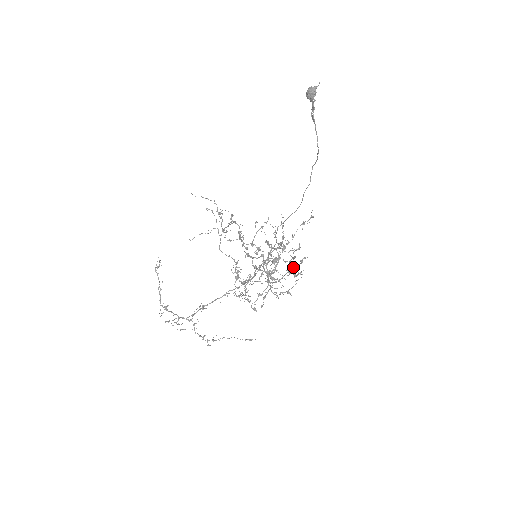
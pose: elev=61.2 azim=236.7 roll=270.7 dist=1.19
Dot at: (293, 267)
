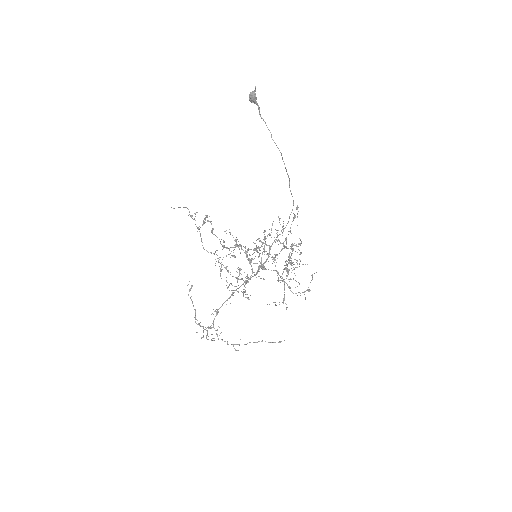
Dot at: (288, 257)
